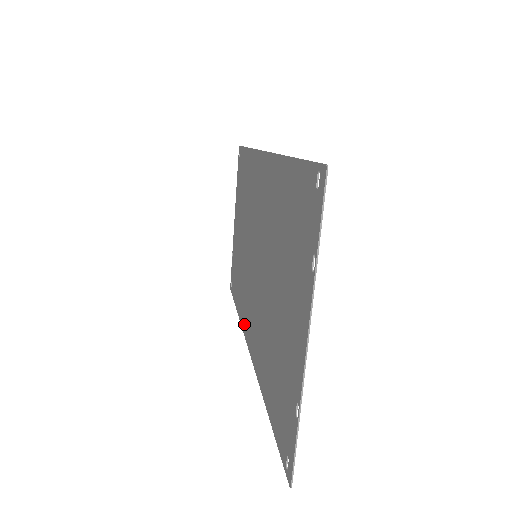
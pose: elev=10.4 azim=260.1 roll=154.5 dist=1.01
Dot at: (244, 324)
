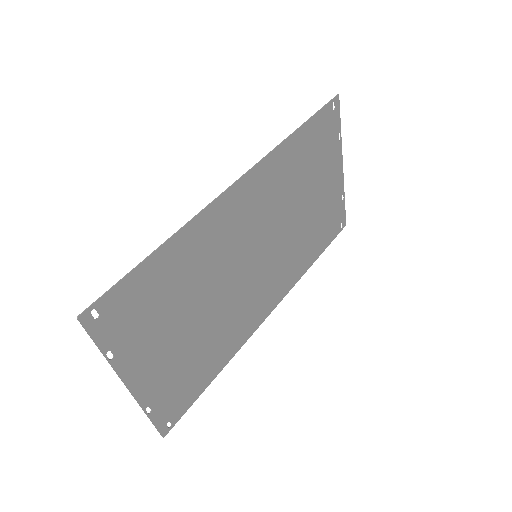
Dot at: (285, 287)
